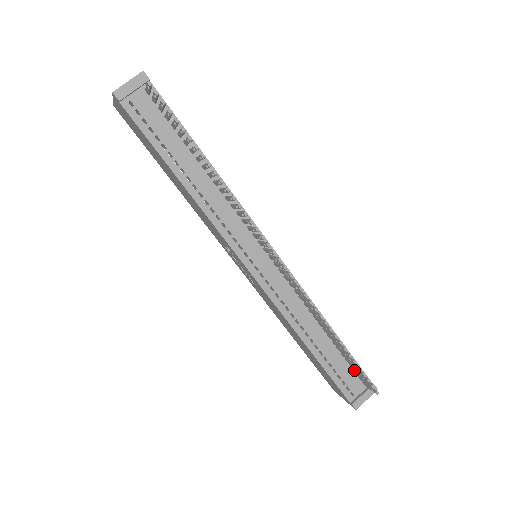
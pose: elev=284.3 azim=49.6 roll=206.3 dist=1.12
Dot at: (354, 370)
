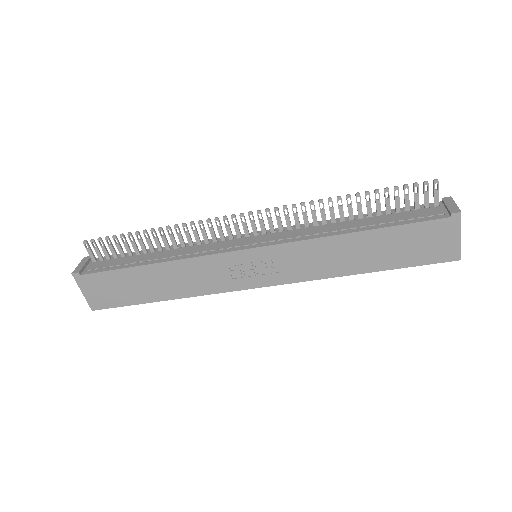
Dot at: (414, 209)
